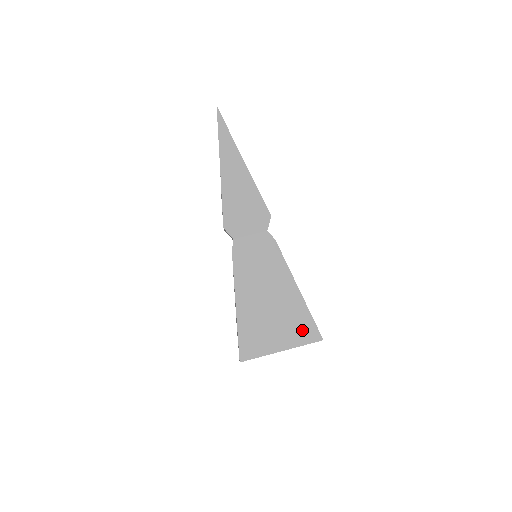
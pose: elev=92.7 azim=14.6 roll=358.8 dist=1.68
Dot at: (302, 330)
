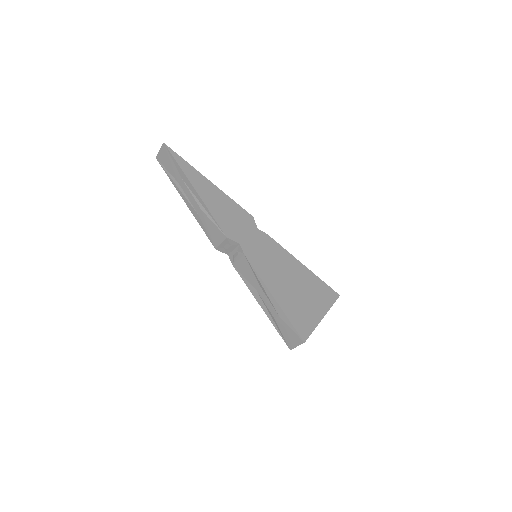
Dot at: (324, 294)
